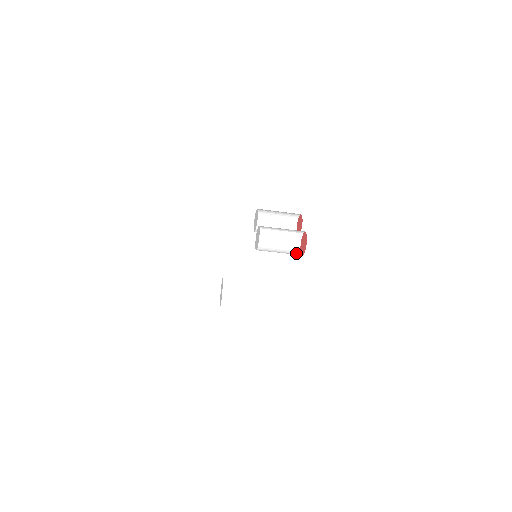
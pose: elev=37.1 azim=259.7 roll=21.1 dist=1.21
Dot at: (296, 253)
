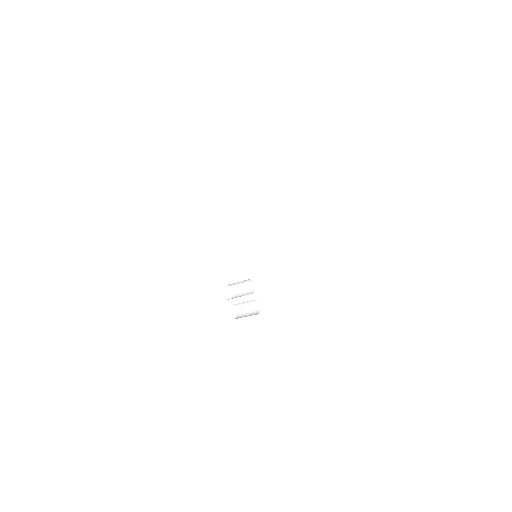
Dot at: (257, 307)
